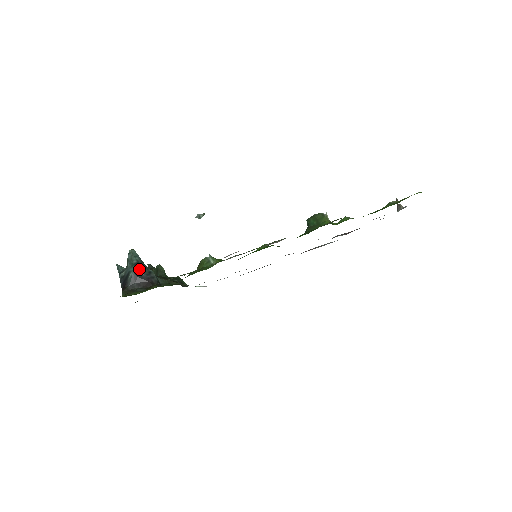
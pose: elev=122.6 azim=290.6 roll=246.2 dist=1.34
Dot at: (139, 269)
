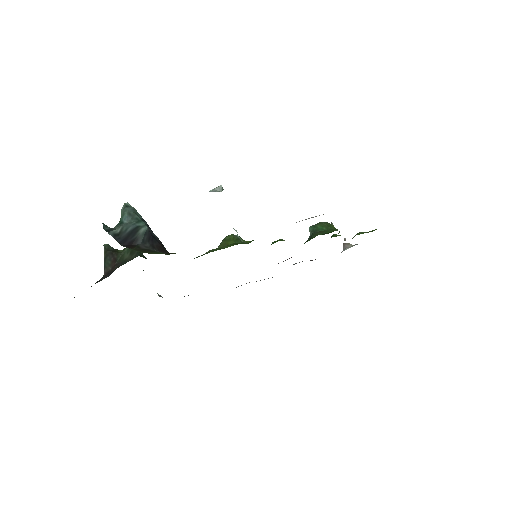
Dot at: occluded
